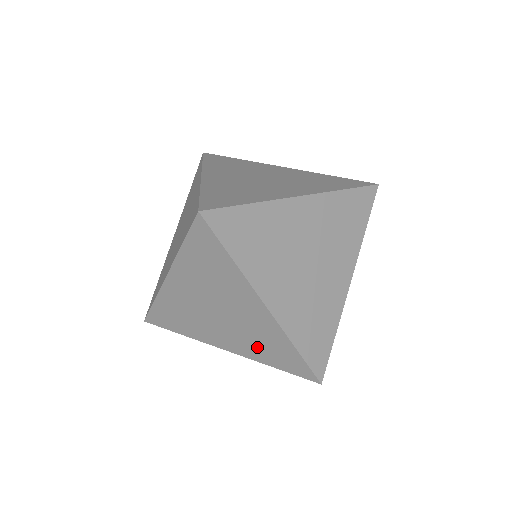
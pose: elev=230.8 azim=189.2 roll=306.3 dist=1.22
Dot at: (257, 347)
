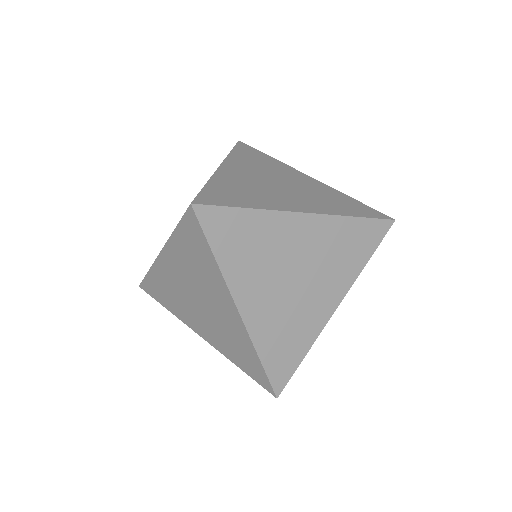
Dot at: (227, 344)
